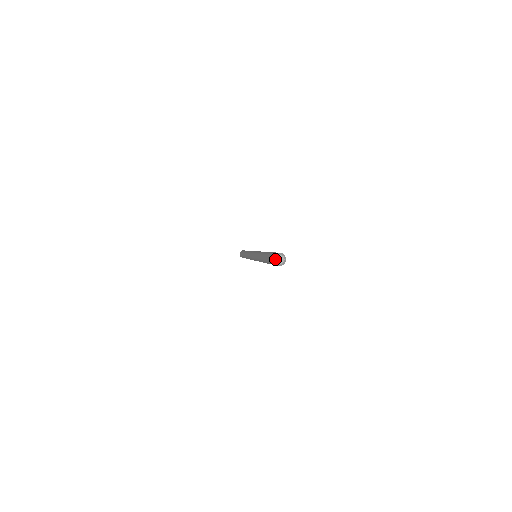
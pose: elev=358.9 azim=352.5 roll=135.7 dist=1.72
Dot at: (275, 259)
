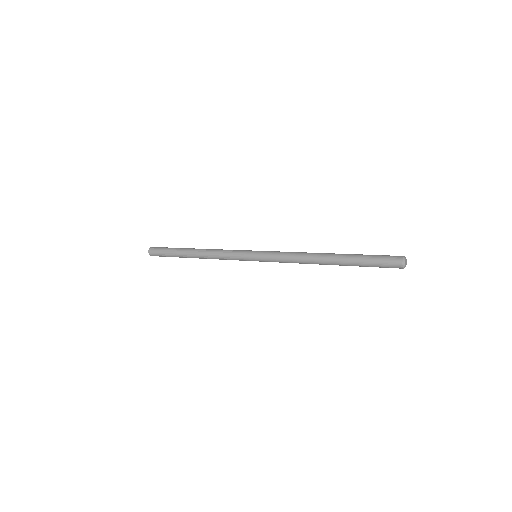
Dot at: (405, 260)
